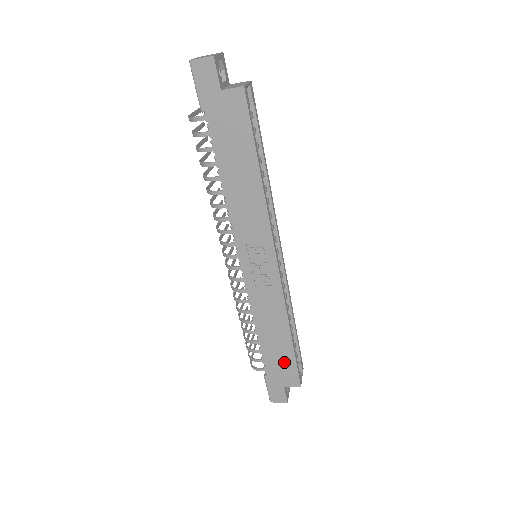
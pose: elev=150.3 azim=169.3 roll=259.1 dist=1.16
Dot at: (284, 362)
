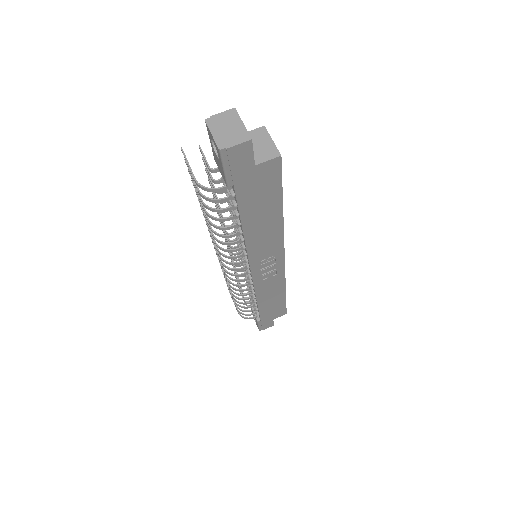
Dot at: (276, 308)
